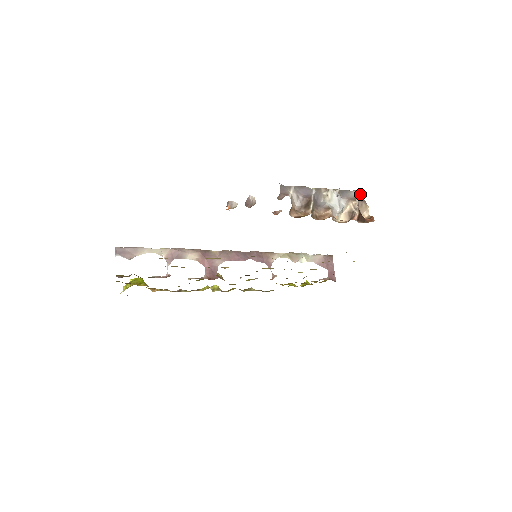
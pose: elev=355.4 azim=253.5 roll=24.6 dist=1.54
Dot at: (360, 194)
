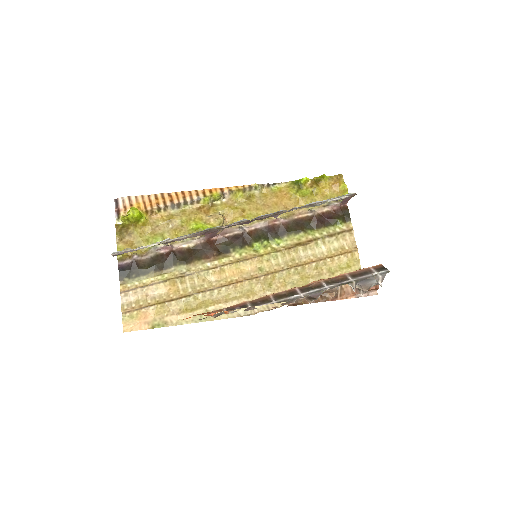
Dot at: (381, 281)
